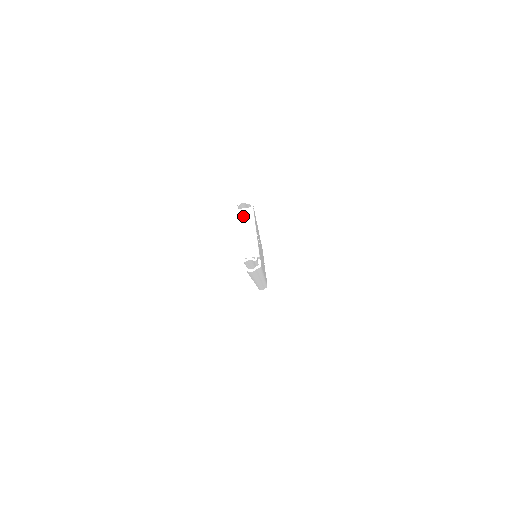
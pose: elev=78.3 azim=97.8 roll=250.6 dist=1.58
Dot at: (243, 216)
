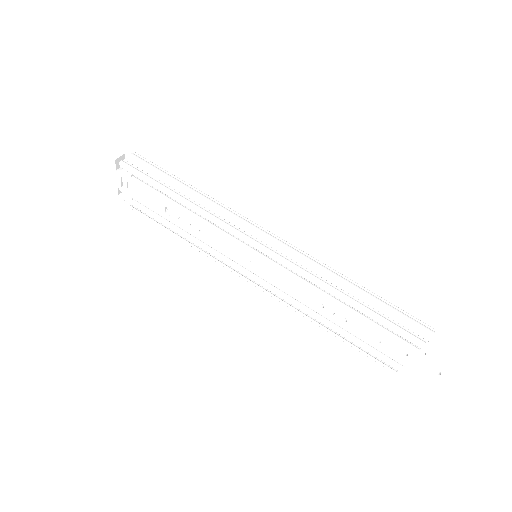
Dot at: occluded
